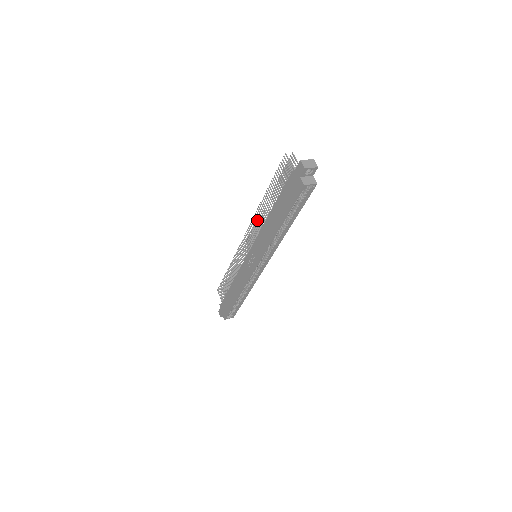
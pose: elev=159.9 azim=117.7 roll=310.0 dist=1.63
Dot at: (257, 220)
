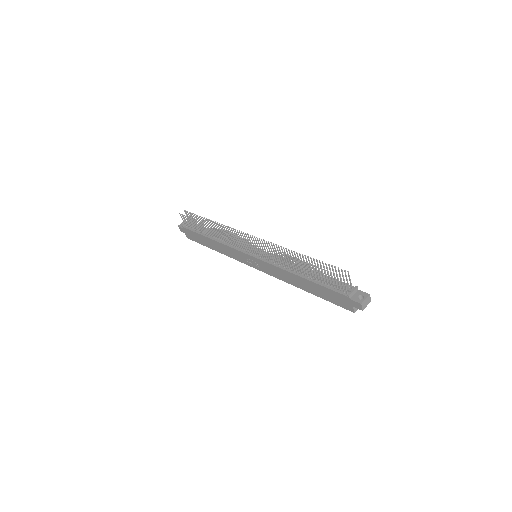
Dot at: (268, 242)
